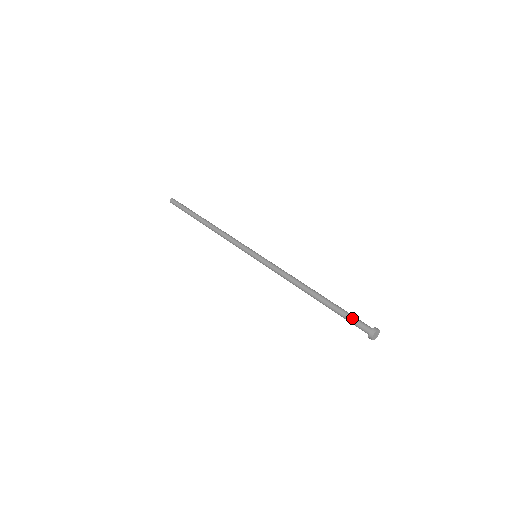
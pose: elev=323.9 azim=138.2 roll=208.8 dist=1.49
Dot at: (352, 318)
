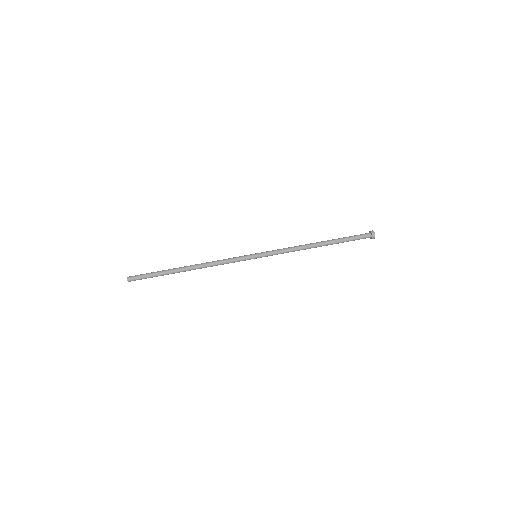
Dot at: (356, 238)
